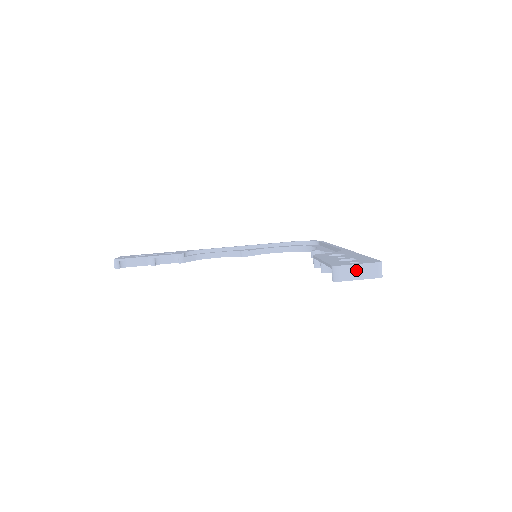
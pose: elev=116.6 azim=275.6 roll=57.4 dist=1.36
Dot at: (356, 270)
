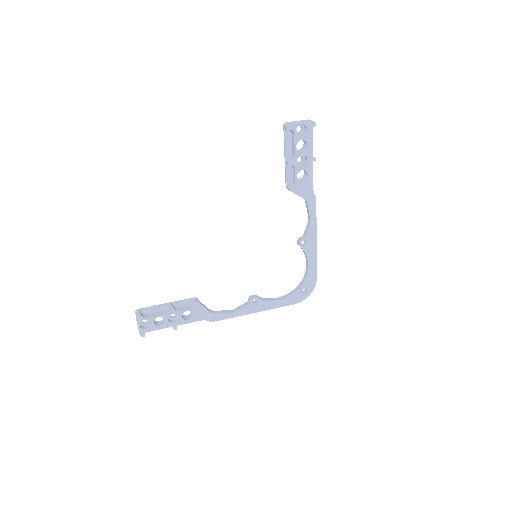
Dot at: (298, 122)
